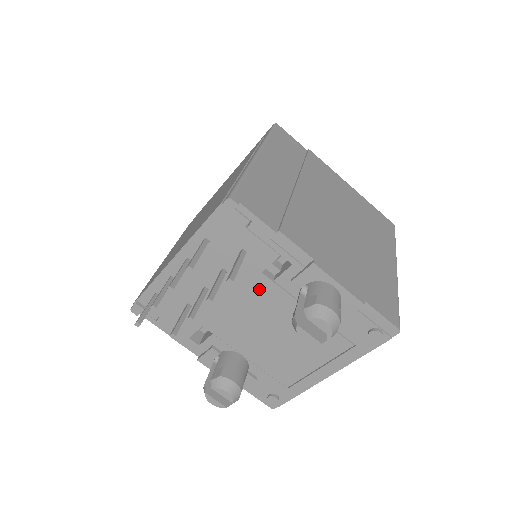
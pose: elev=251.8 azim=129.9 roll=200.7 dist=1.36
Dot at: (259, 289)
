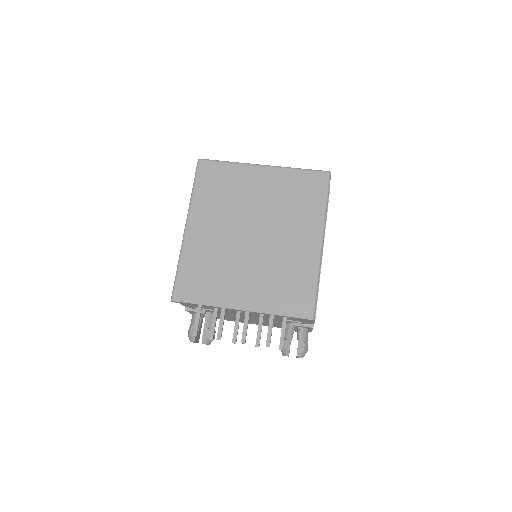
Dot at: occluded
